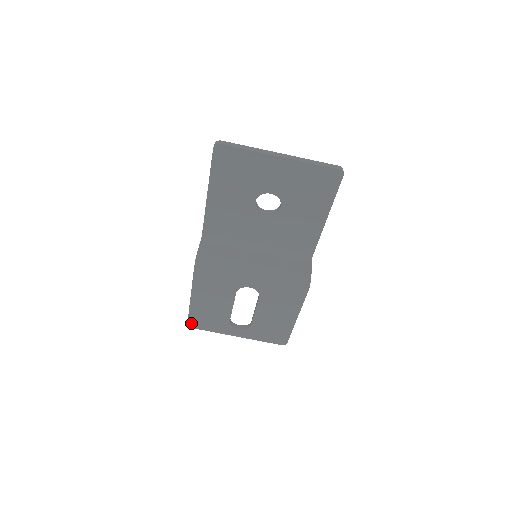
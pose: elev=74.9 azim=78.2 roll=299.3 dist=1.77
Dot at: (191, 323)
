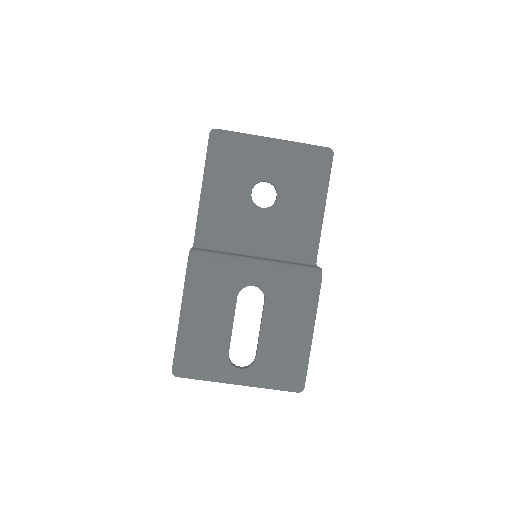
Dot at: (177, 367)
